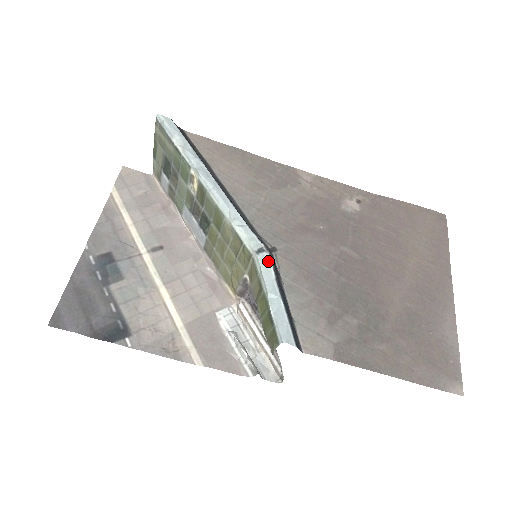
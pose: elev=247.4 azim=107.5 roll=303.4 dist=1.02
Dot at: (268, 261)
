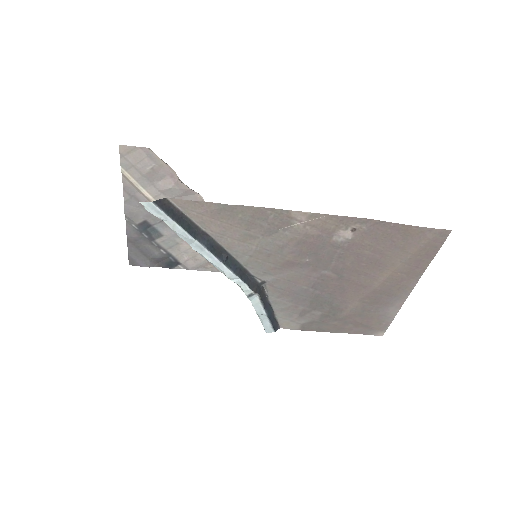
Dot at: (257, 298)
